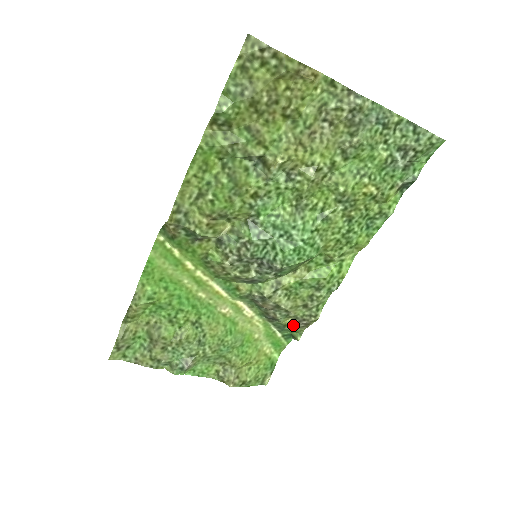
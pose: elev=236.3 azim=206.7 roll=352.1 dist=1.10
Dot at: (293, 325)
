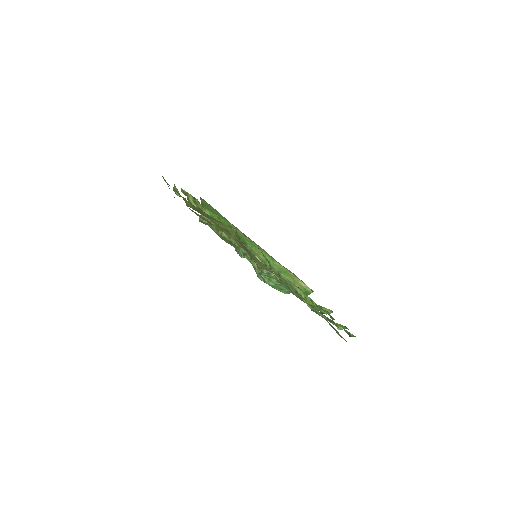
Dot at: occluded
